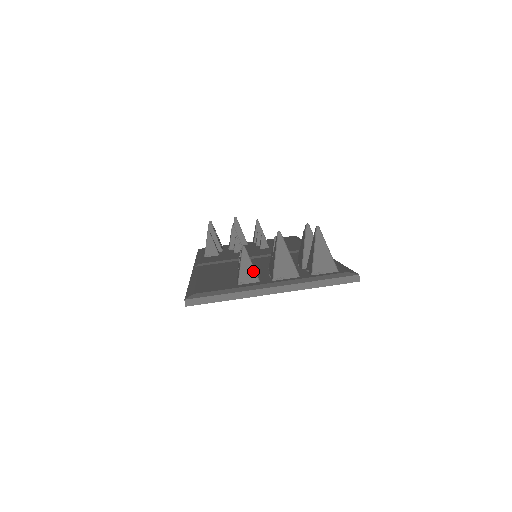
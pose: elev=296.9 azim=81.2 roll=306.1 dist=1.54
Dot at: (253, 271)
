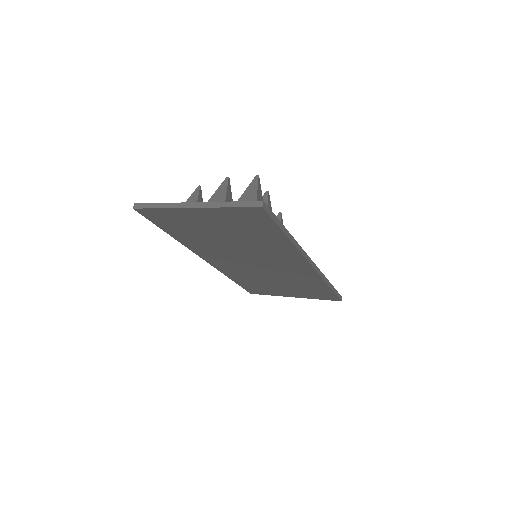
Dot at: (195, 201)
